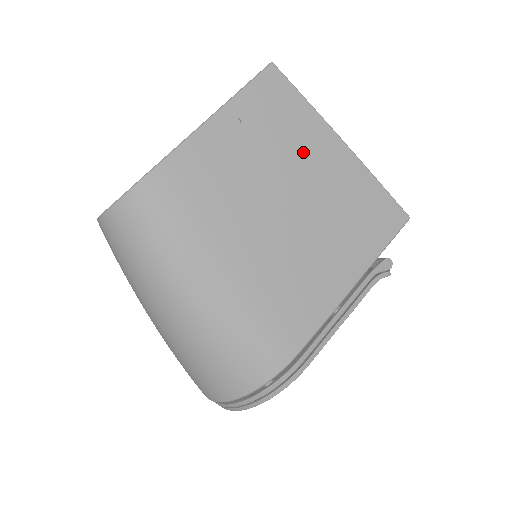
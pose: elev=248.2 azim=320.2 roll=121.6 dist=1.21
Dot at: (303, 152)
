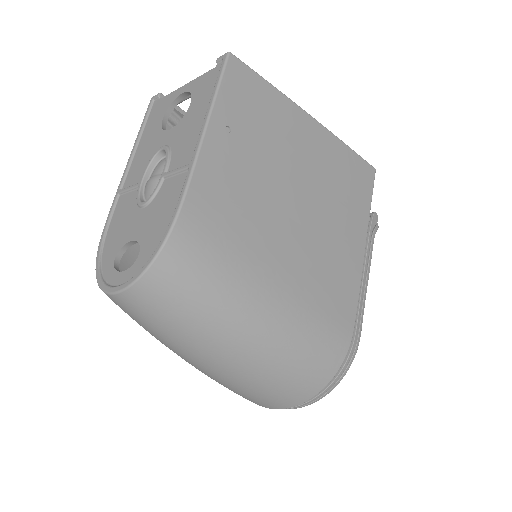
Dot at: (289, 141)
